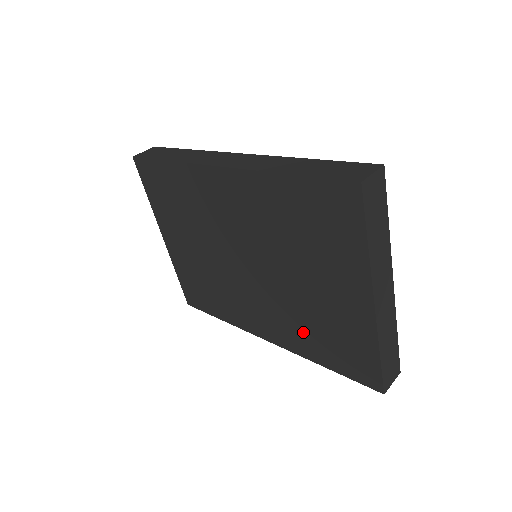
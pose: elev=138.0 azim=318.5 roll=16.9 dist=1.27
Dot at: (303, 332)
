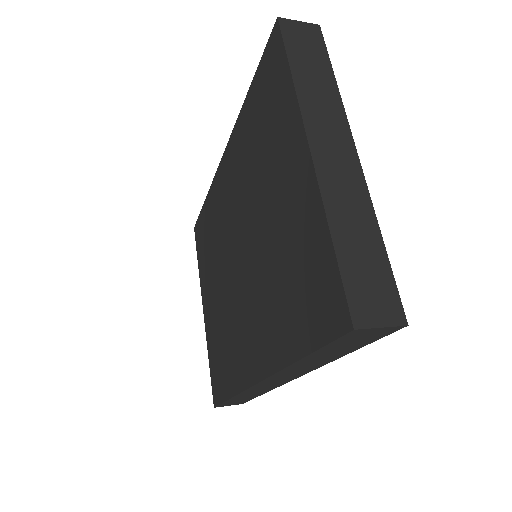
Dot at: (276, 308)
